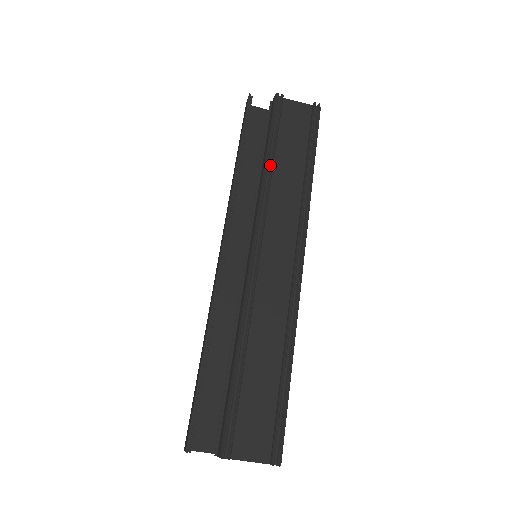
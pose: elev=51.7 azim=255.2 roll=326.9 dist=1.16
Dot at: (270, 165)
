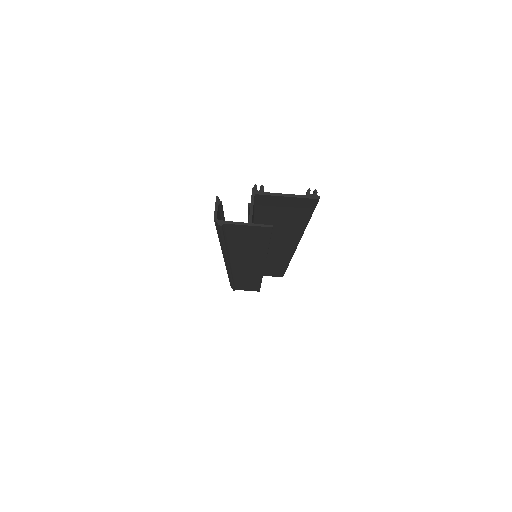
Dot at: occluded
